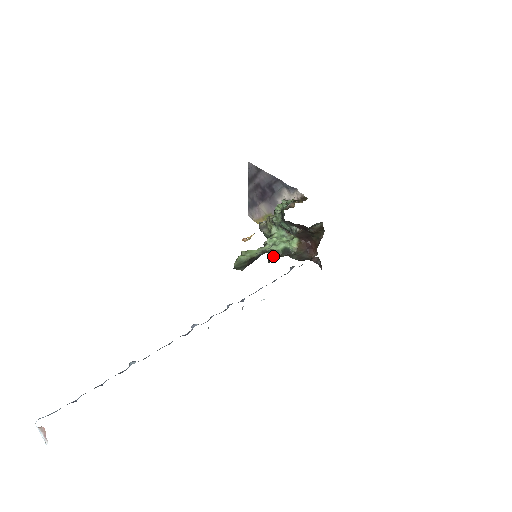
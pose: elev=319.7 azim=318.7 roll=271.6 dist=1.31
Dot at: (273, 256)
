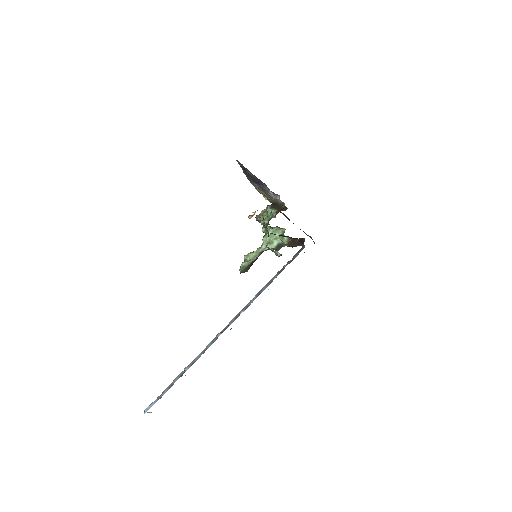
Dot at: occluded
